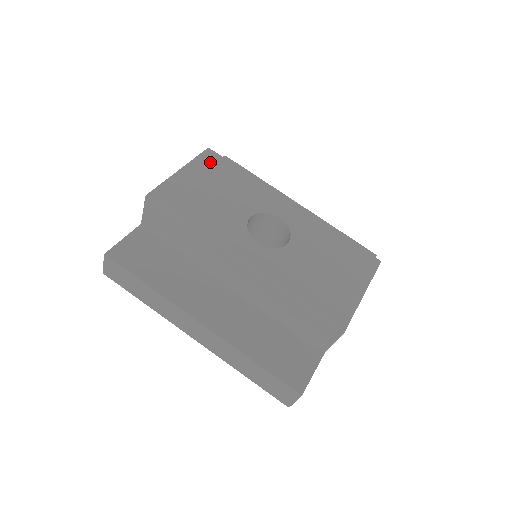
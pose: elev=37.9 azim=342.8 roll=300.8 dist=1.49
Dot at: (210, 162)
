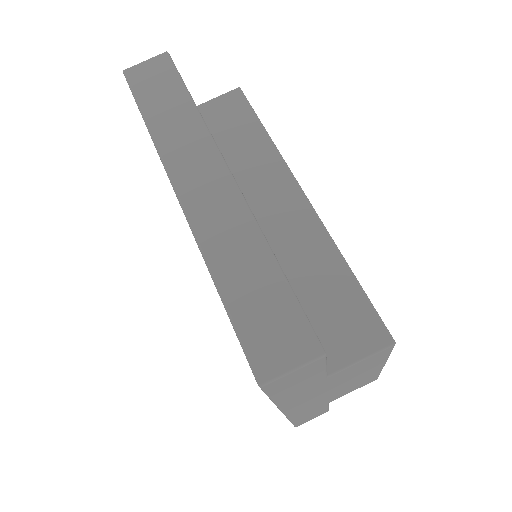
Dot at: occluded
